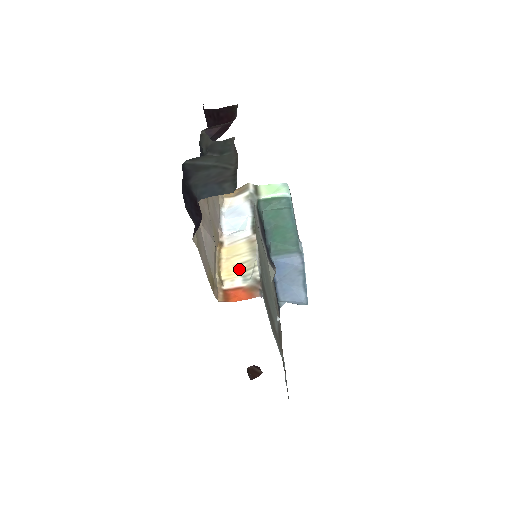
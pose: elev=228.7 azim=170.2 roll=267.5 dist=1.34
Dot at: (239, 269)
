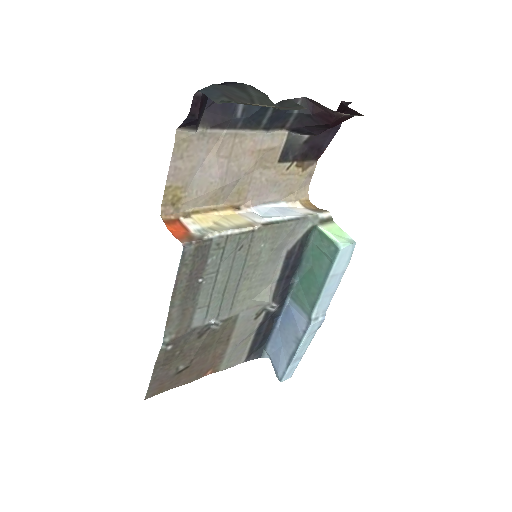
Dot at: (211, 225)
